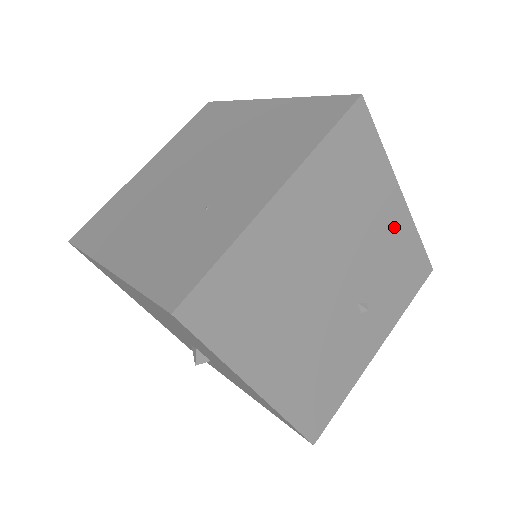
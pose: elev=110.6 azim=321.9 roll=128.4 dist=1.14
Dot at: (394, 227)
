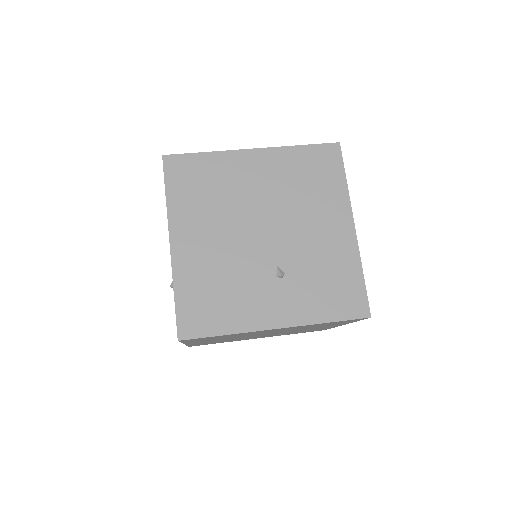
Dot at: (337, 241)
